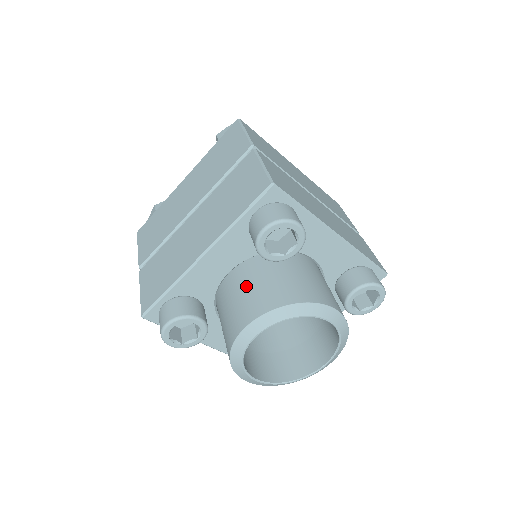
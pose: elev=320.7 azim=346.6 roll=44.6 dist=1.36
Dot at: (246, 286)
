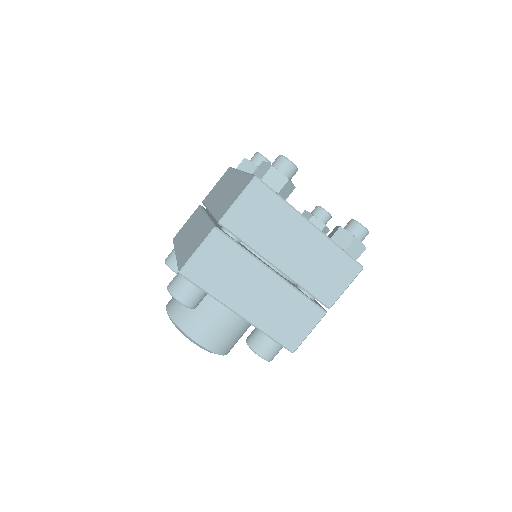
Dot at: occluded
